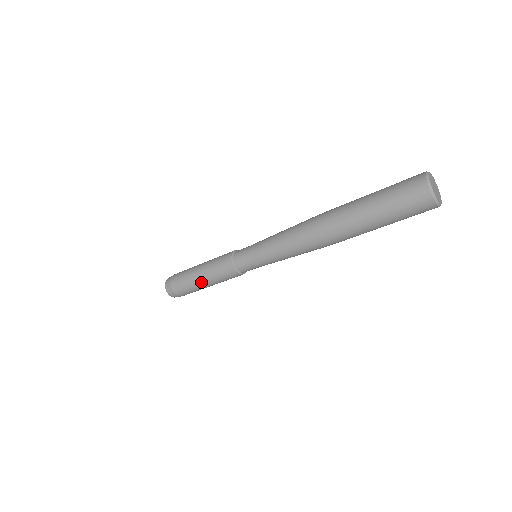
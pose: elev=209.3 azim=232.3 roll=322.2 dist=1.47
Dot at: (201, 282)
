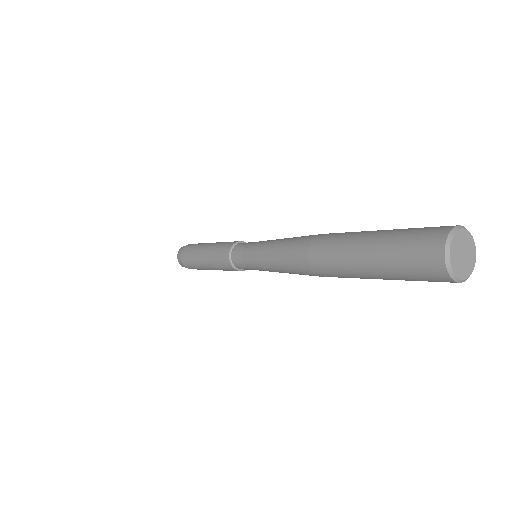
Dot at: (202, 260)
